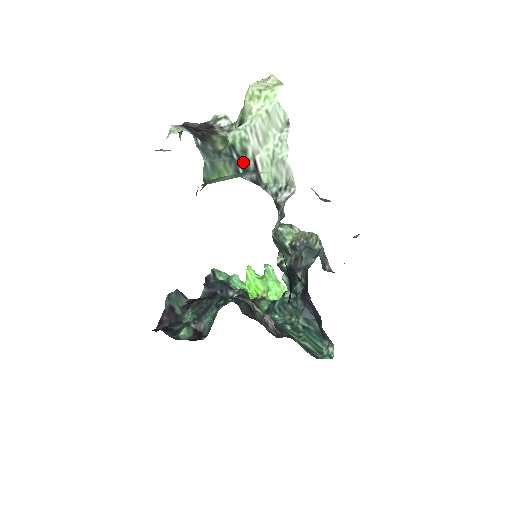
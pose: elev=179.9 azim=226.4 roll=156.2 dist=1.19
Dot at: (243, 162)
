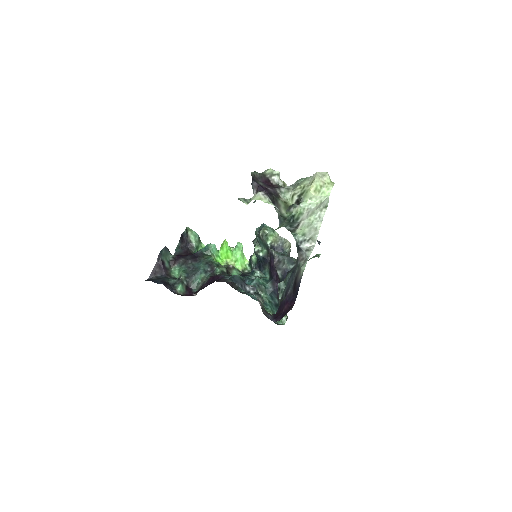
Dot at: (293, 223)
